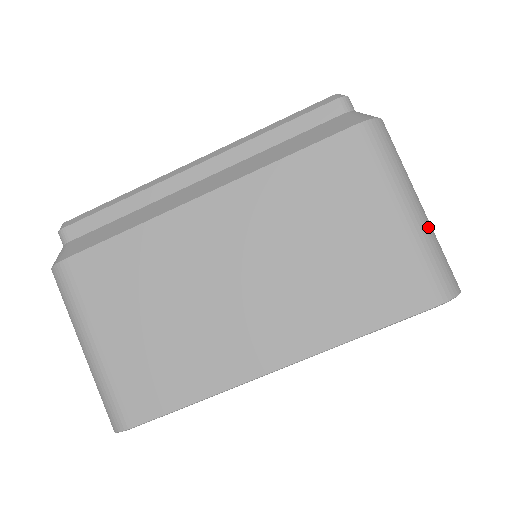
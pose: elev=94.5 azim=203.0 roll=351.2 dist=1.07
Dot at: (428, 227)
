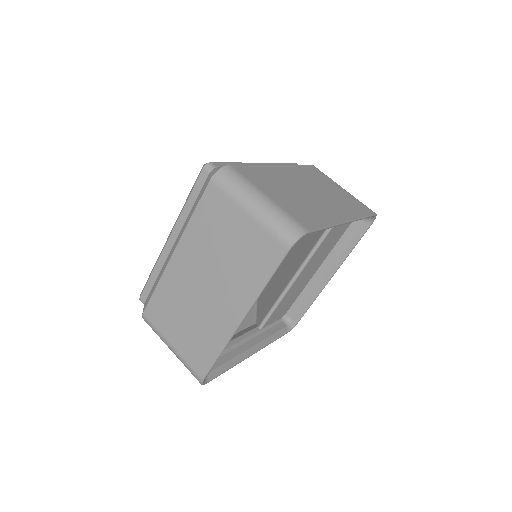
Dot at: (270, 209)
